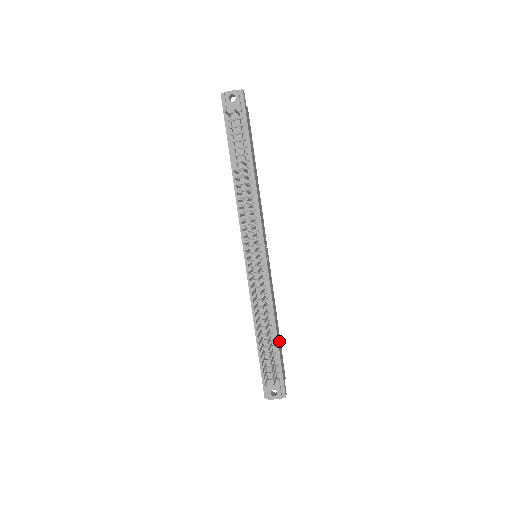
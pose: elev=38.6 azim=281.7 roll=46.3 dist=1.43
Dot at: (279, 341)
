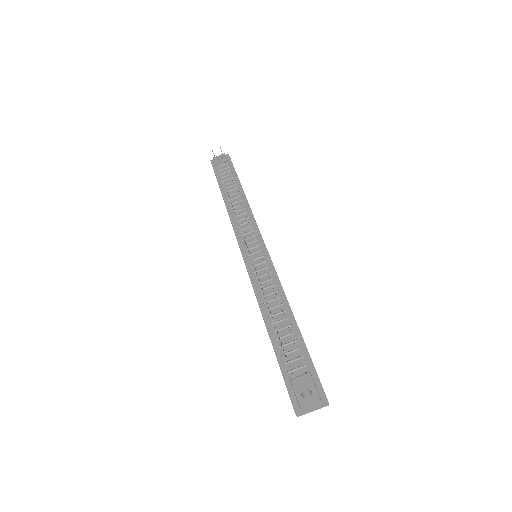
Dot at: occluded
